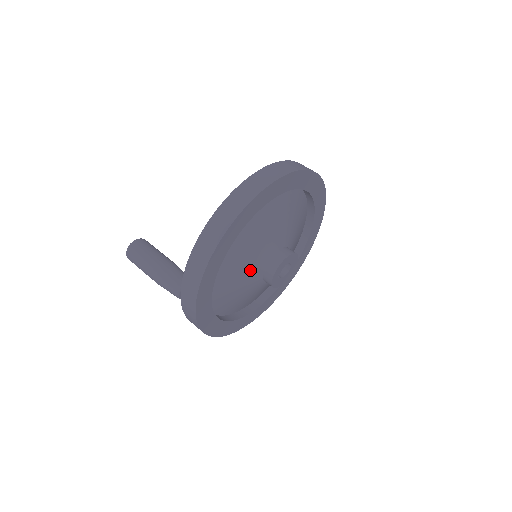
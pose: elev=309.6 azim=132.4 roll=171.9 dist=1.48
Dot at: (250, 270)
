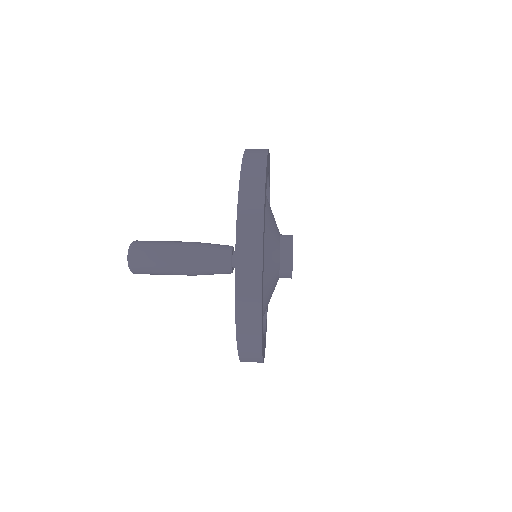
Dot at: (273, 245)
